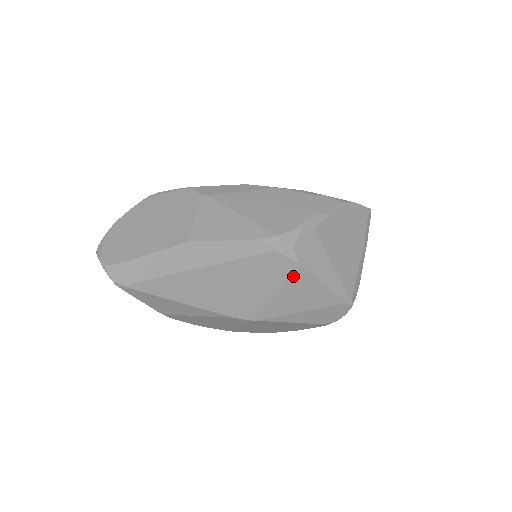
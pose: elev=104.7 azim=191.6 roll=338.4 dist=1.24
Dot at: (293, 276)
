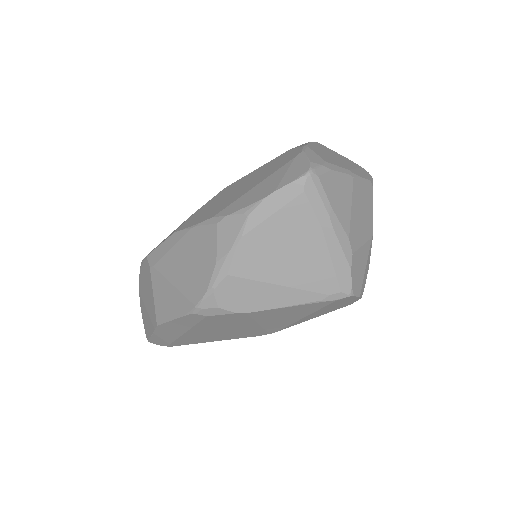
Dot at: (249, 317)
